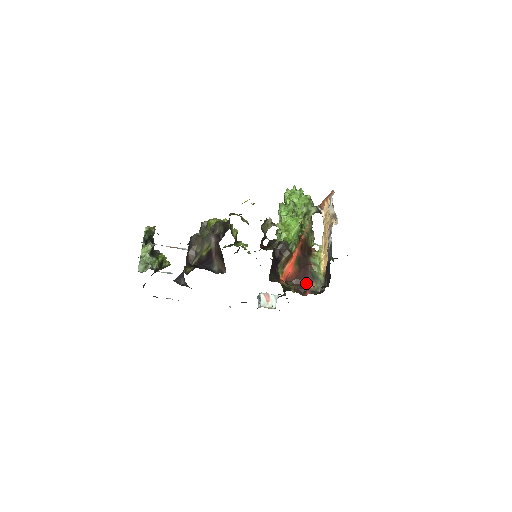
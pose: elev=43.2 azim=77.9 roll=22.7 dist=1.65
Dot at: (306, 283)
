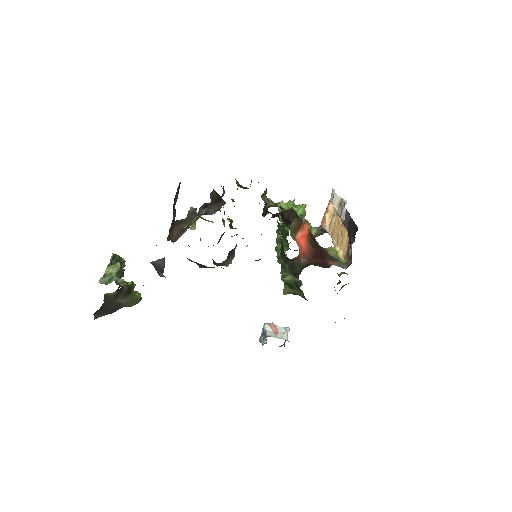
Dot at: (326, 262)
